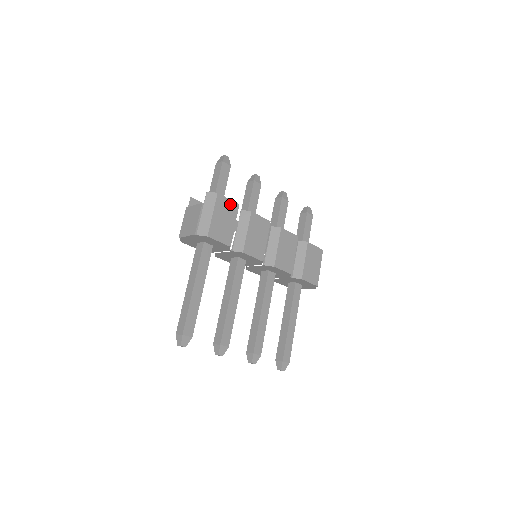
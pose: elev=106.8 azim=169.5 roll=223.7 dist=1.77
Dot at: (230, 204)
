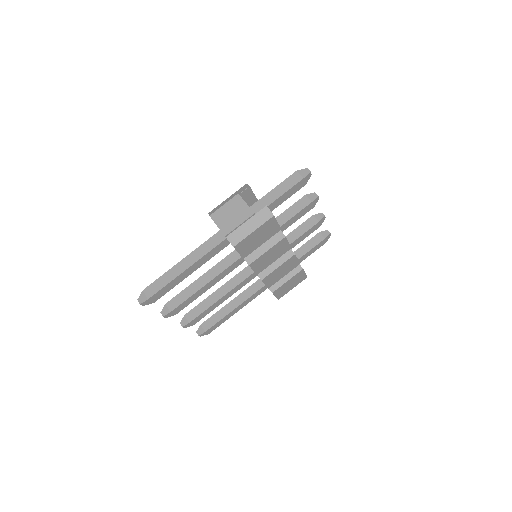
Dot at: (275, 227)
